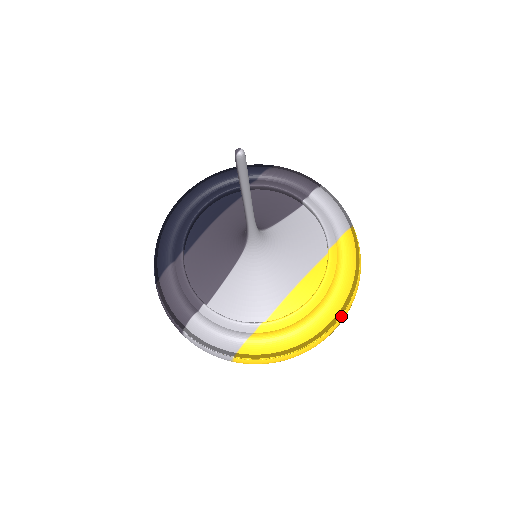
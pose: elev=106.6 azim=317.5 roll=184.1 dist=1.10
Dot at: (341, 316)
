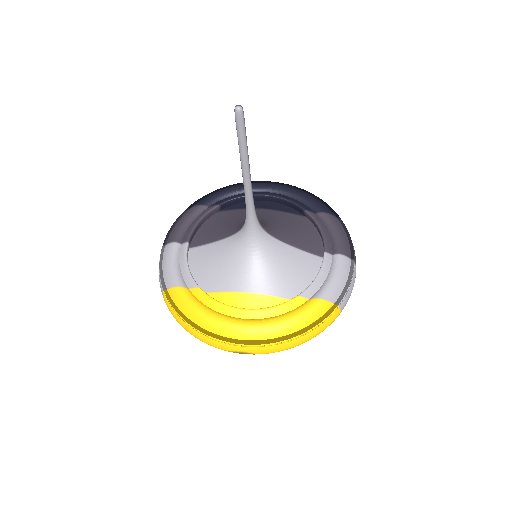
Dot at: (250, 345)
